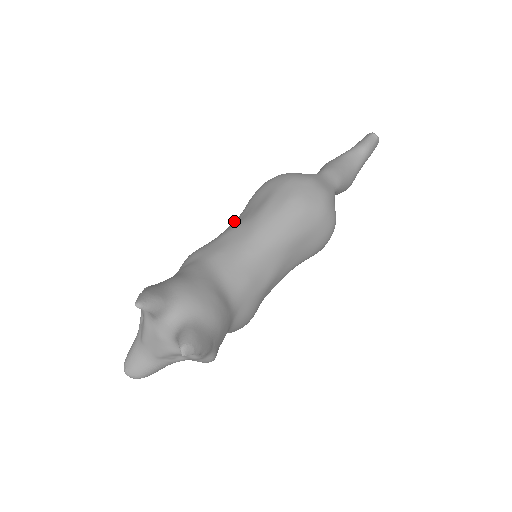
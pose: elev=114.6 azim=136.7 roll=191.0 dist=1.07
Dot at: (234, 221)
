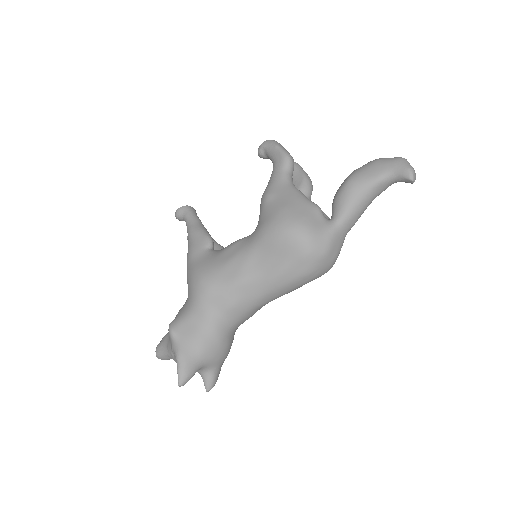
Dot at: (245, 260)
